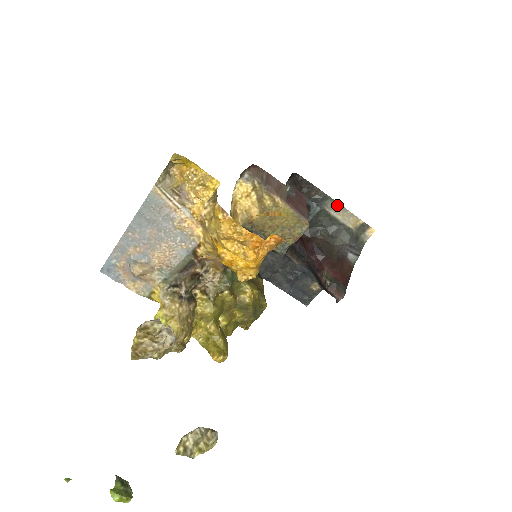
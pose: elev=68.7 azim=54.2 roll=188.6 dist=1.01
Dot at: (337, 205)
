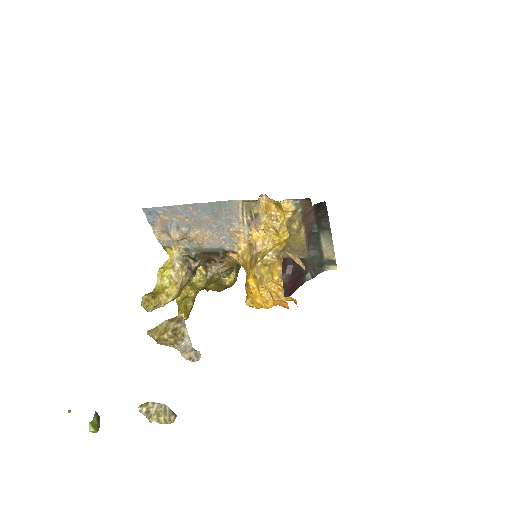
Dot at: (330, 238)
